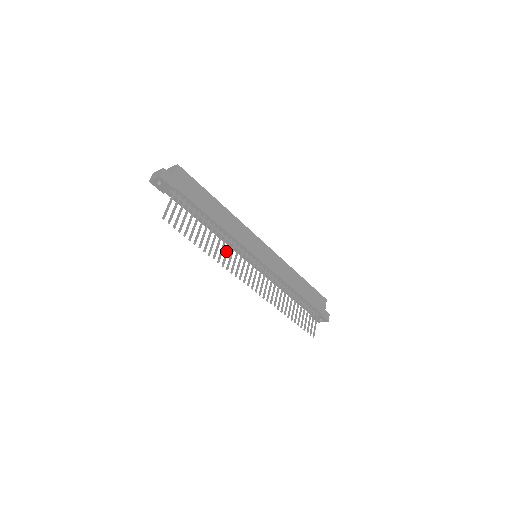
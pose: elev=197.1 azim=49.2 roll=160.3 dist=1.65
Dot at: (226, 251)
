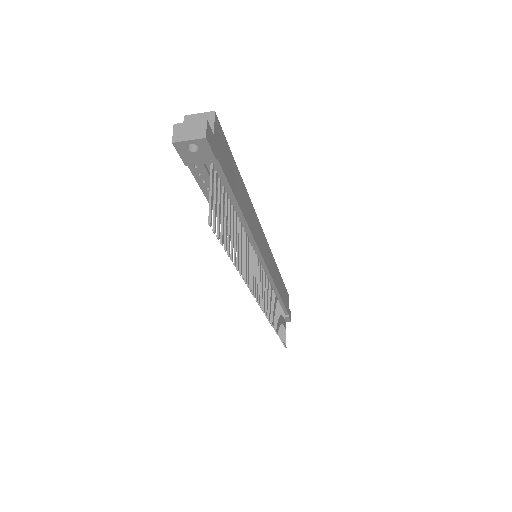
Dot at: (248, 260)
